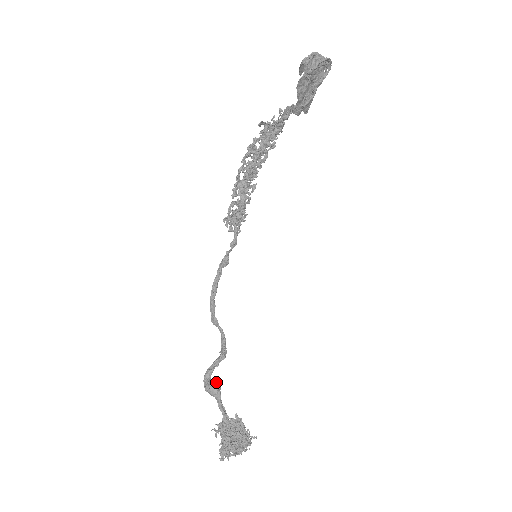
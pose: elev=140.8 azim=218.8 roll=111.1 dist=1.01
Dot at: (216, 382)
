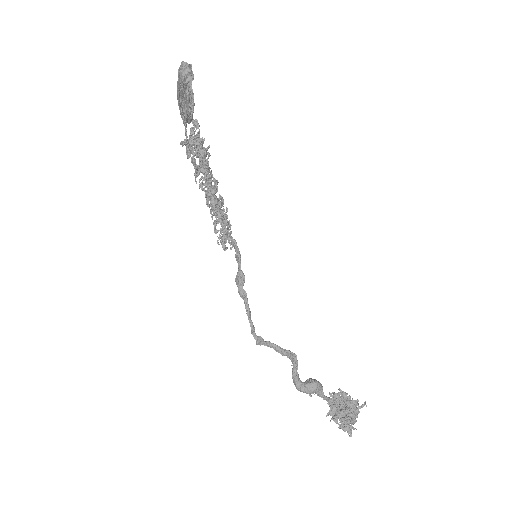
Dot at: (310, 379)
